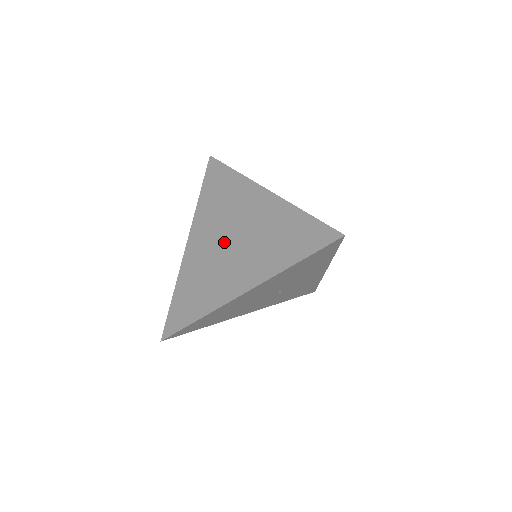
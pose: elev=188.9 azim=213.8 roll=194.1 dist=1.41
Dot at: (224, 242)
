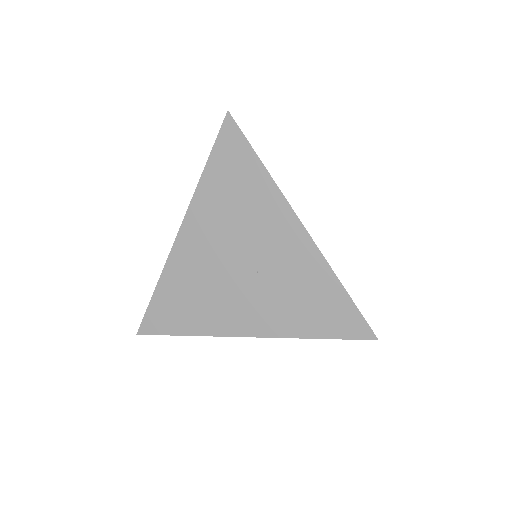
Dot at: occluded
